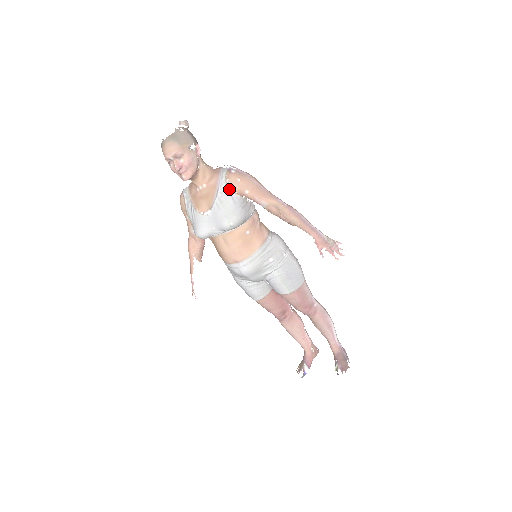
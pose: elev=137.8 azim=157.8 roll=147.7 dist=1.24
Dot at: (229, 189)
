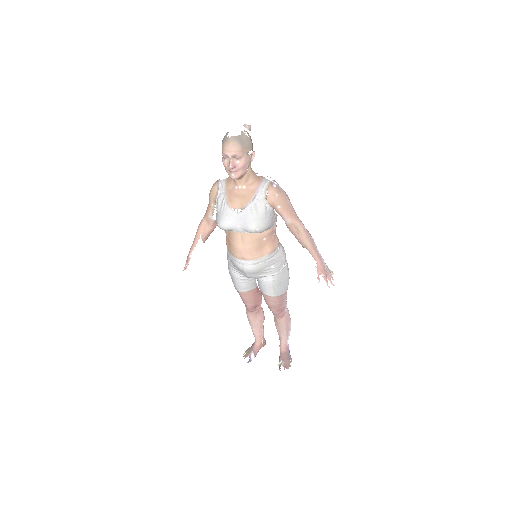
Dot at: (266, 199)
